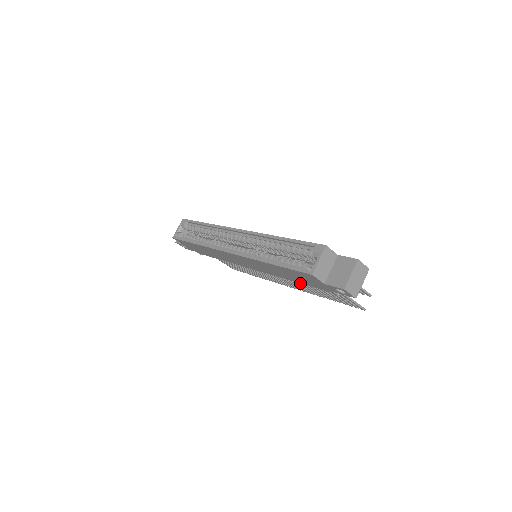
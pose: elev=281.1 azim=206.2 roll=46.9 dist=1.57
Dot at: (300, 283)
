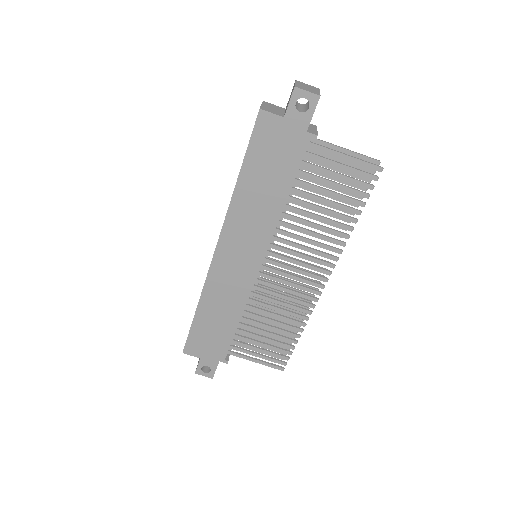
Dot at: (308, 223)
